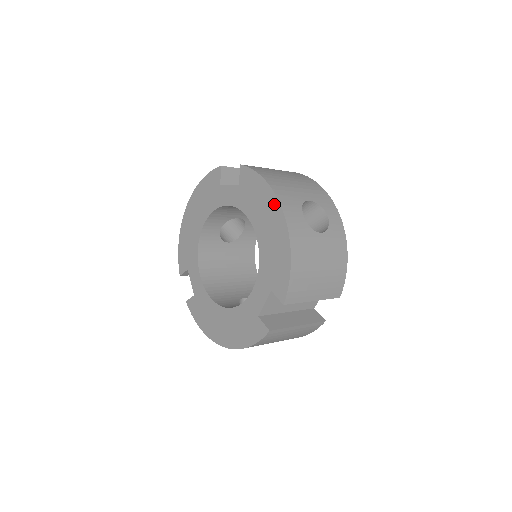
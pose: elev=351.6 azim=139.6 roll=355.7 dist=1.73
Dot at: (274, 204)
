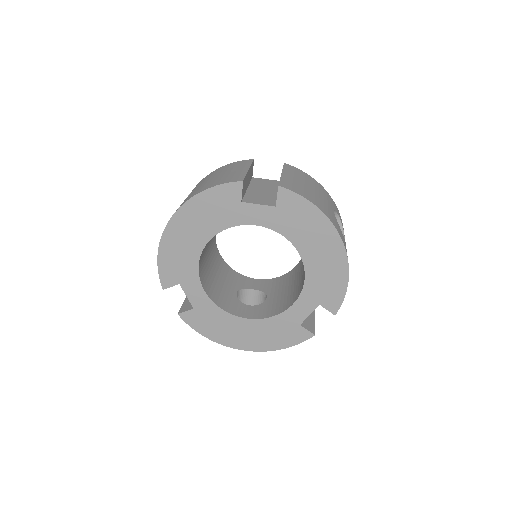
Dot at: (331, 233)
